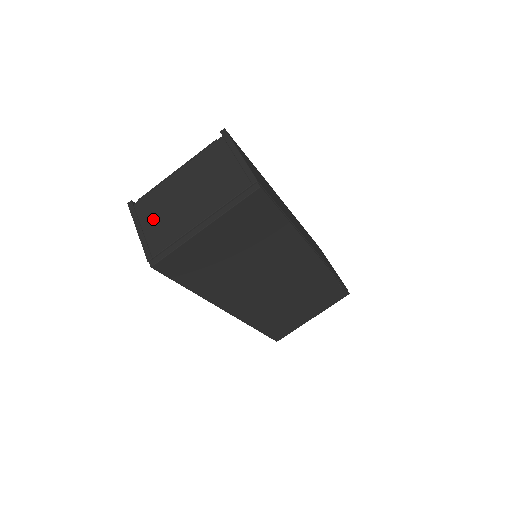
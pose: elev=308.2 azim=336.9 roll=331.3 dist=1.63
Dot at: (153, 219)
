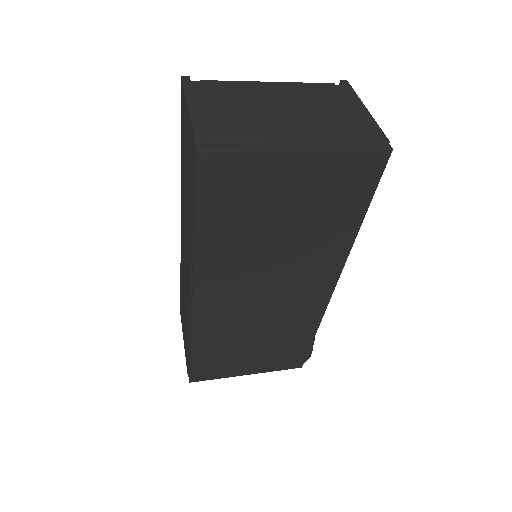
Dot at: (220, 107)
